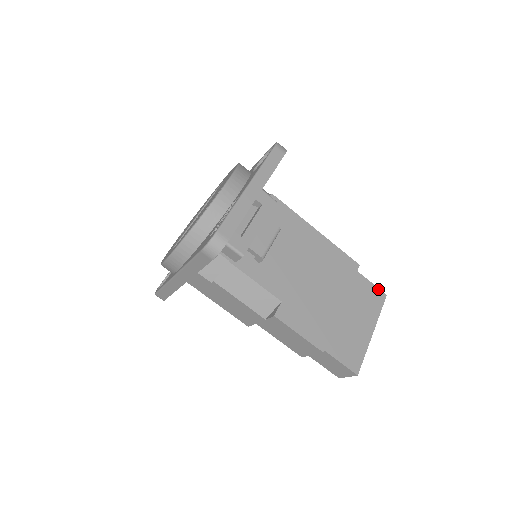
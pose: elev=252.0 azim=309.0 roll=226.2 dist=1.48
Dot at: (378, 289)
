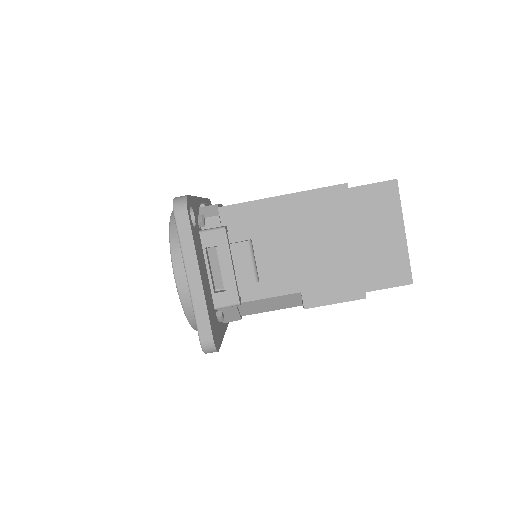
Dot at: (384, 183)
